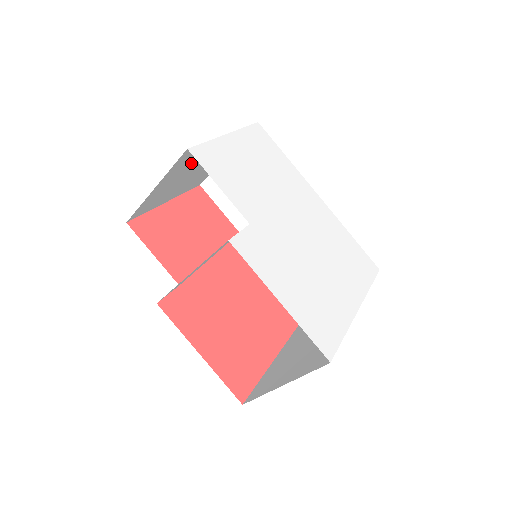
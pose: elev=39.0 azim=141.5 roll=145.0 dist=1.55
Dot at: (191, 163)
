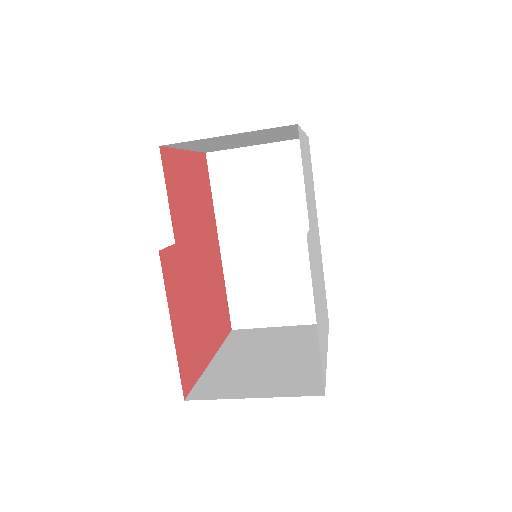
Dot at: (261, 134)
